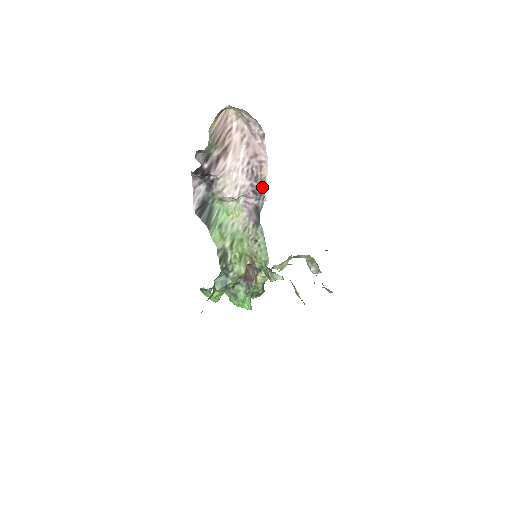
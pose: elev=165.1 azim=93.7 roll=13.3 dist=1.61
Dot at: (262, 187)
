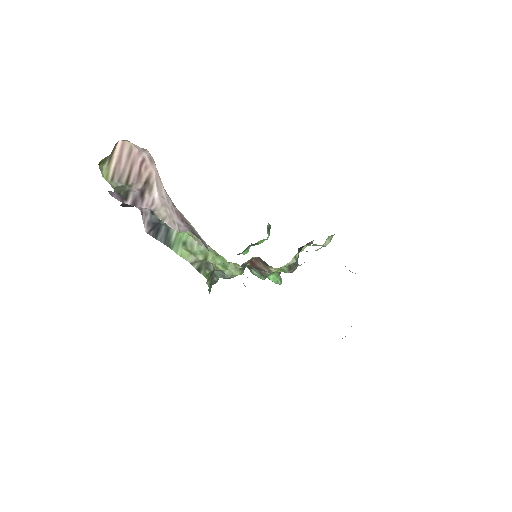
Dot at: (196, 233)
